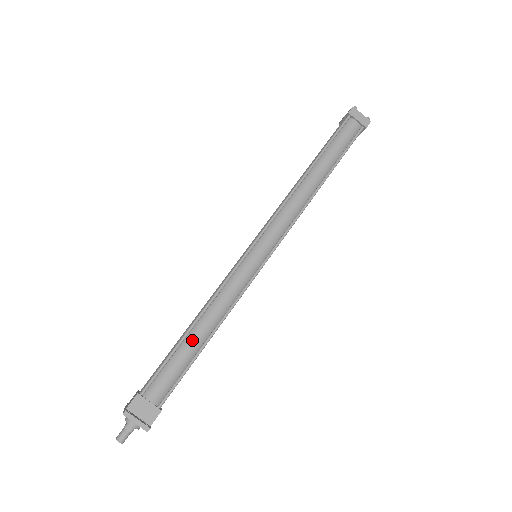
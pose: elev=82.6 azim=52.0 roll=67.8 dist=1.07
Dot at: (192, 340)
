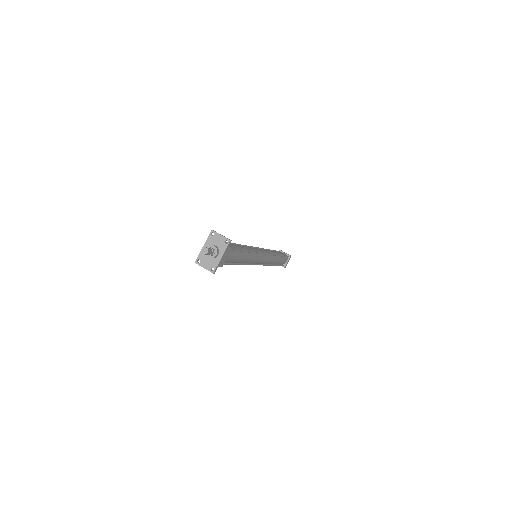
Dot at: (238, 245)
